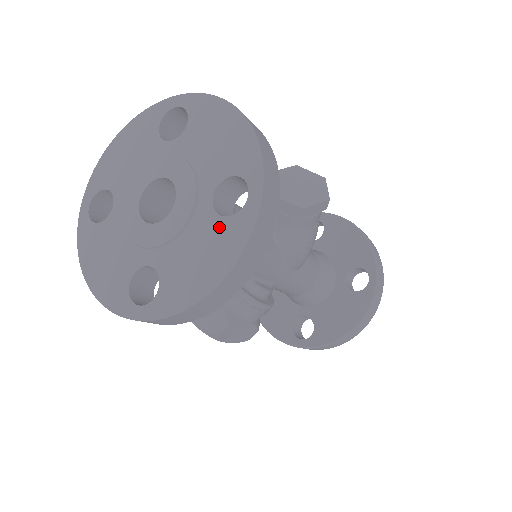
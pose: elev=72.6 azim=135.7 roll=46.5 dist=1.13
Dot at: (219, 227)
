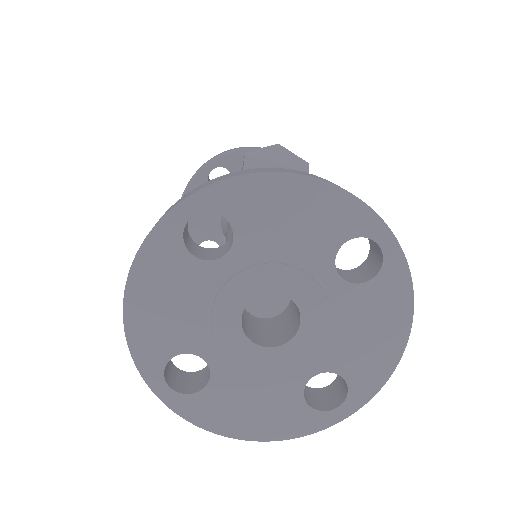
Dot at: (370, 293)
